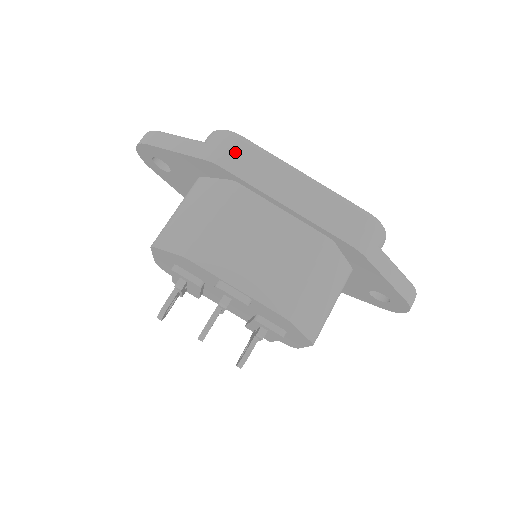
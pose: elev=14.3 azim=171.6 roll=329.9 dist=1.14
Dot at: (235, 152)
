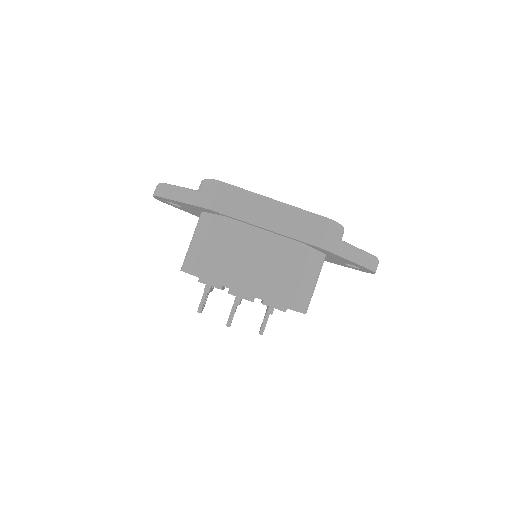
Dot at: (221, 197)
